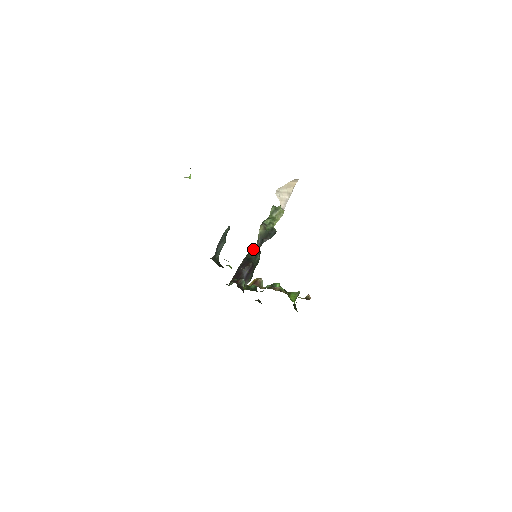
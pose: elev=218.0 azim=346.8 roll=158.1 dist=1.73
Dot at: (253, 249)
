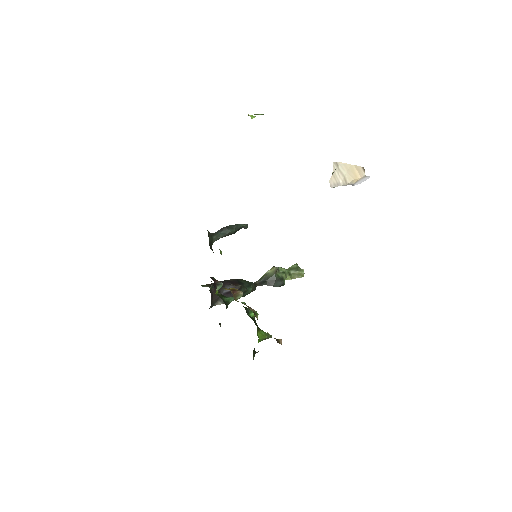
Dot at: occluded
